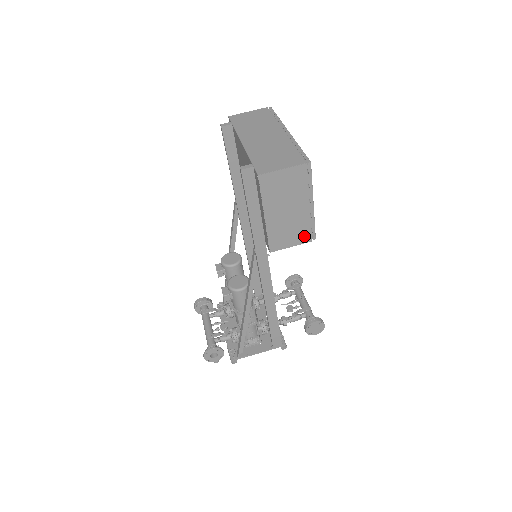
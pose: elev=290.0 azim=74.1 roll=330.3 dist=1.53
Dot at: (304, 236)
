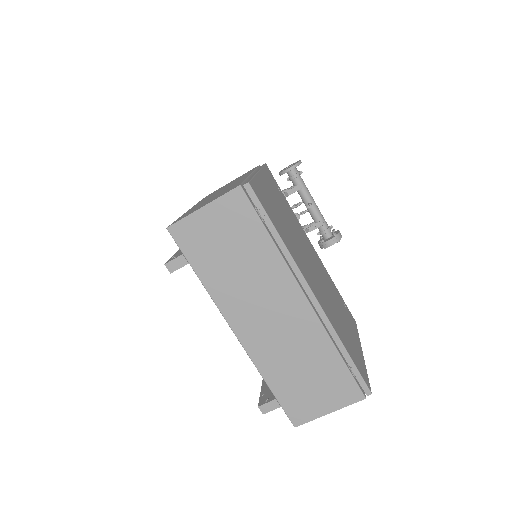
Dot at: occluded
